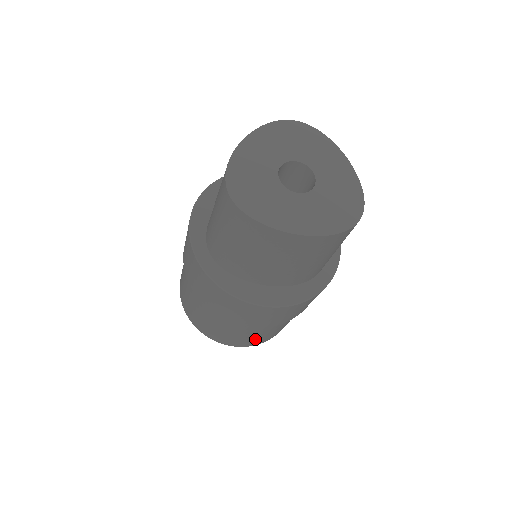
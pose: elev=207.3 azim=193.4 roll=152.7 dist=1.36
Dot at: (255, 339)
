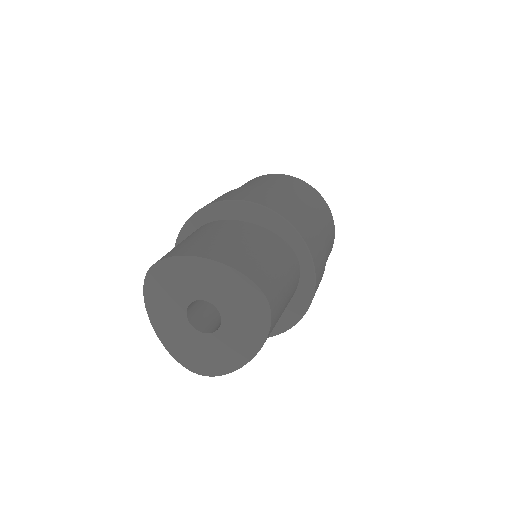
Dot at: occluded
